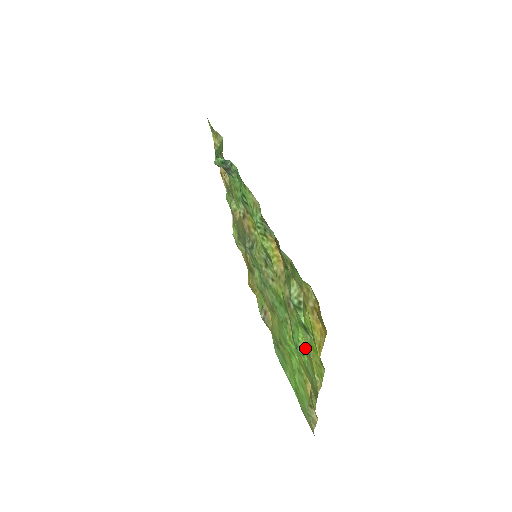
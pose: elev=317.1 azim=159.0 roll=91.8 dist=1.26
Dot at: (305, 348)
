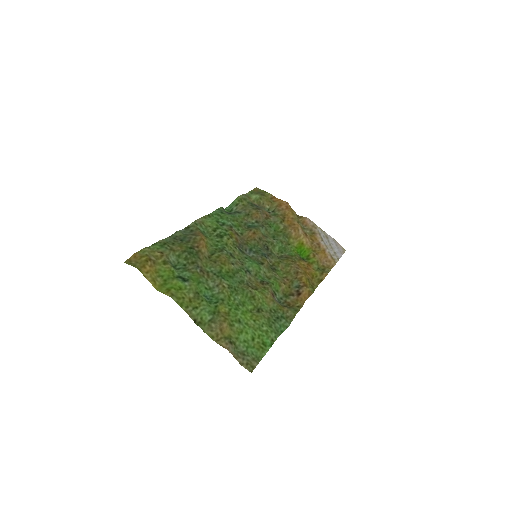
Dot at: (198, 294)
